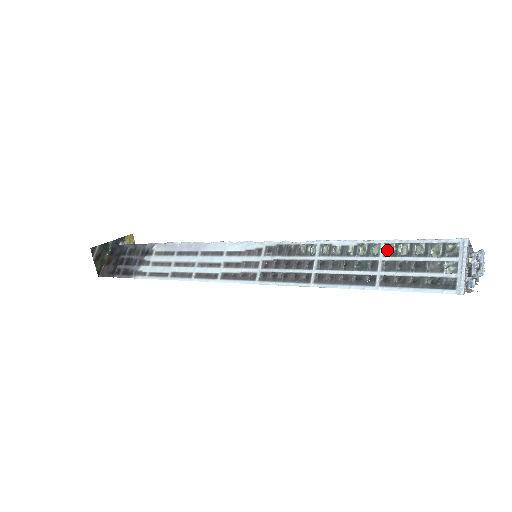
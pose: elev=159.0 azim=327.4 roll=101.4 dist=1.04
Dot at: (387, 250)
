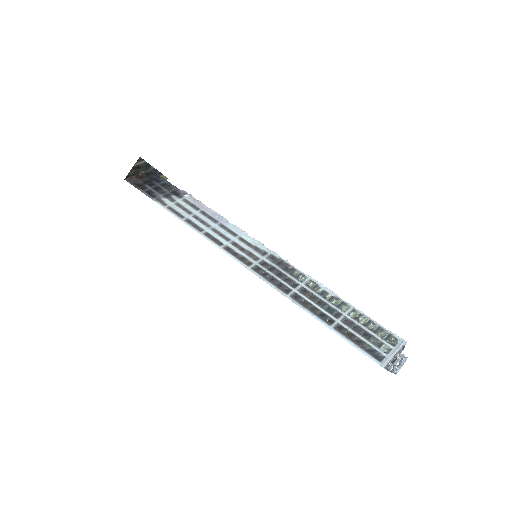
Dot at: (351, 314)
